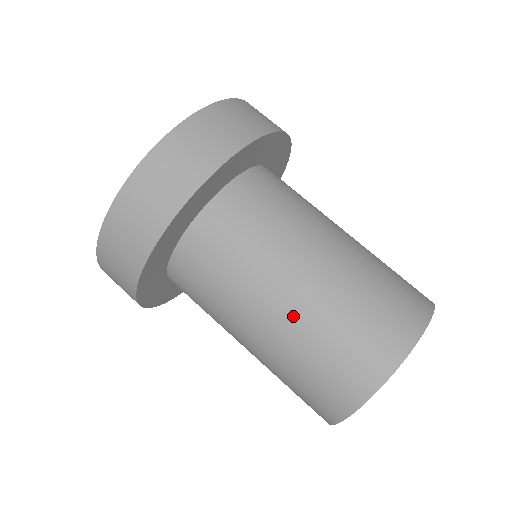
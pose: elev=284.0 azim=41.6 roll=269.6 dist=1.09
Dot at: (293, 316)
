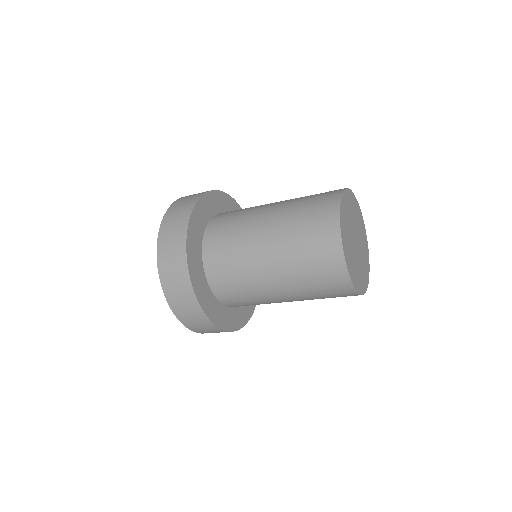
Dot at: (276, 226)
